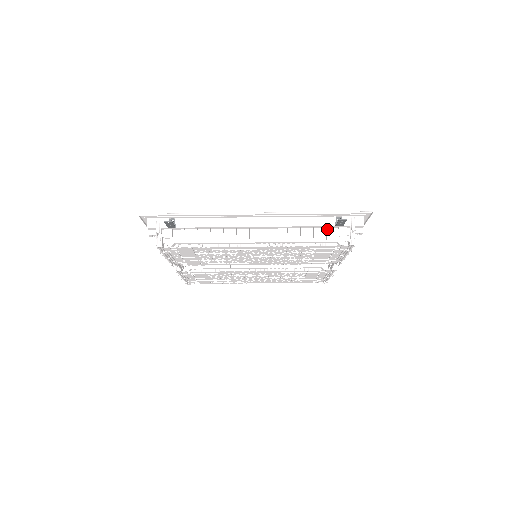
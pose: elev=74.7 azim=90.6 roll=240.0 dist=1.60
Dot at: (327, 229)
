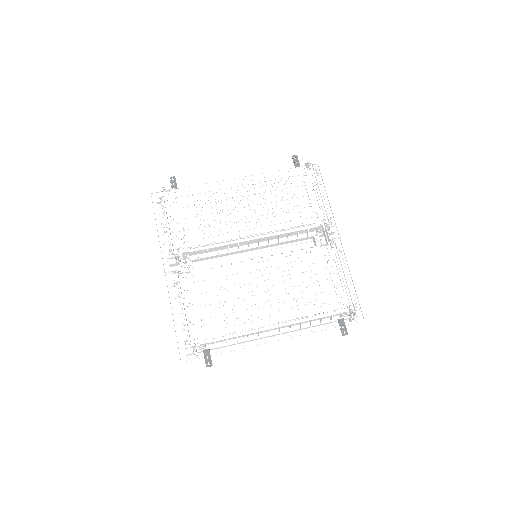
Dot at: occluded
